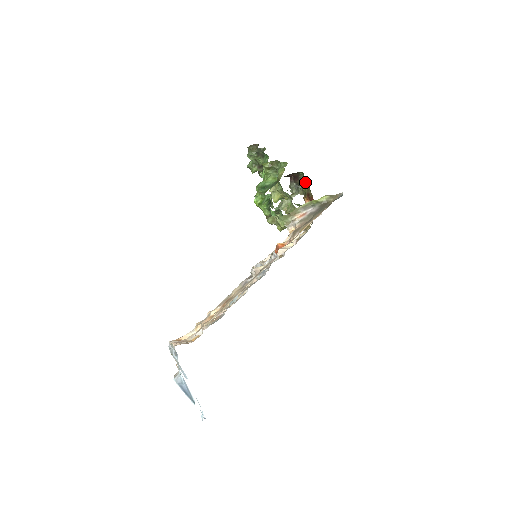
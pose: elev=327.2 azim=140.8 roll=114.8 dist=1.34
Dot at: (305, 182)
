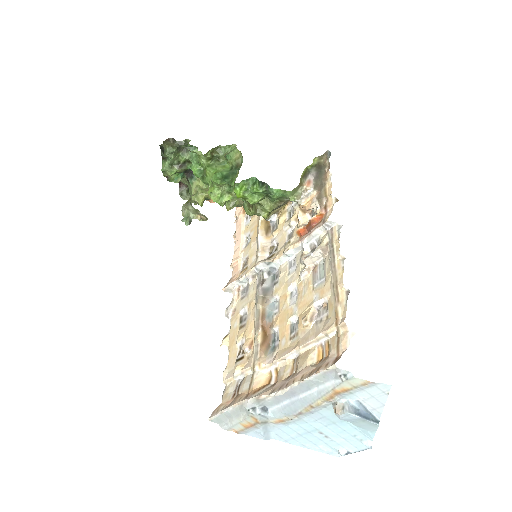
Dot at: occluded
